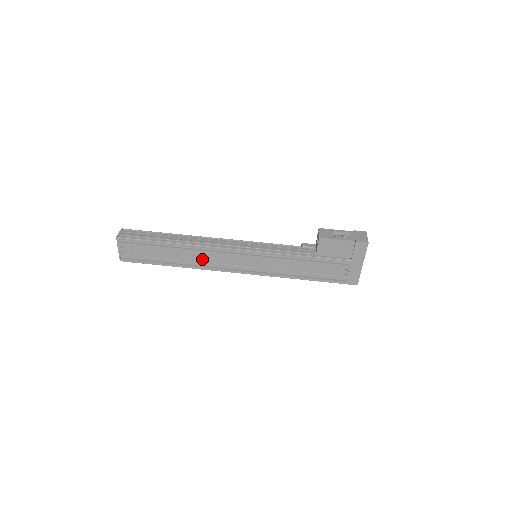
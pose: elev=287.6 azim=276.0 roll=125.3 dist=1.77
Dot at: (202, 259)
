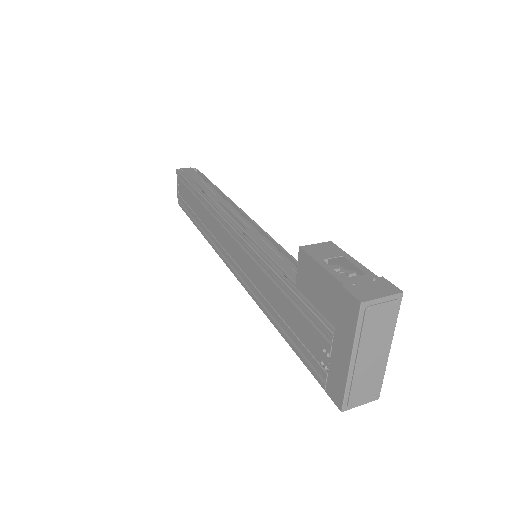
Dot at: (212, 229)
